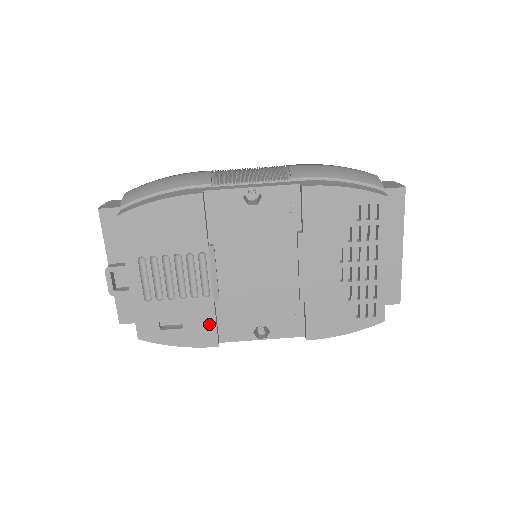
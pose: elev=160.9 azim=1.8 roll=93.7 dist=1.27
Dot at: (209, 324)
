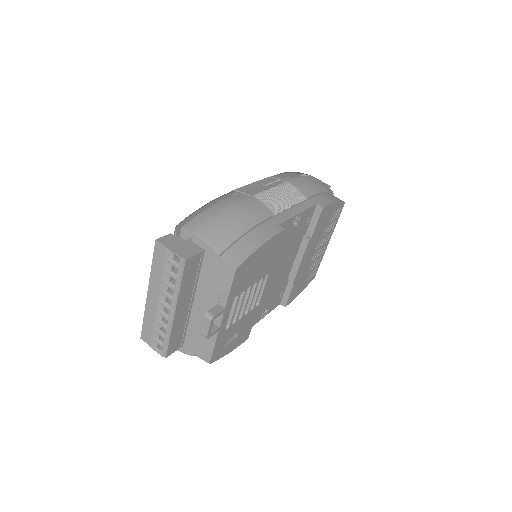
Dot at: (250, 325)
